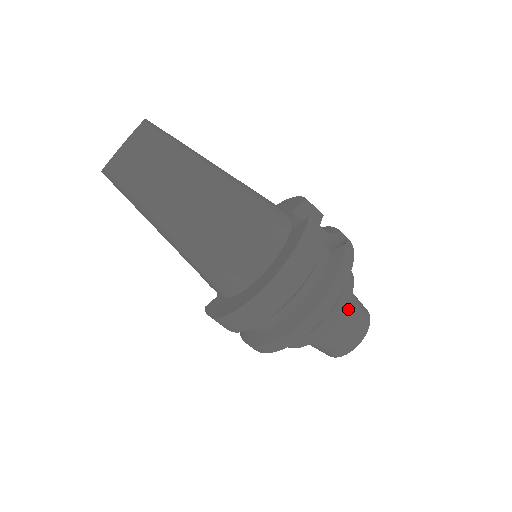
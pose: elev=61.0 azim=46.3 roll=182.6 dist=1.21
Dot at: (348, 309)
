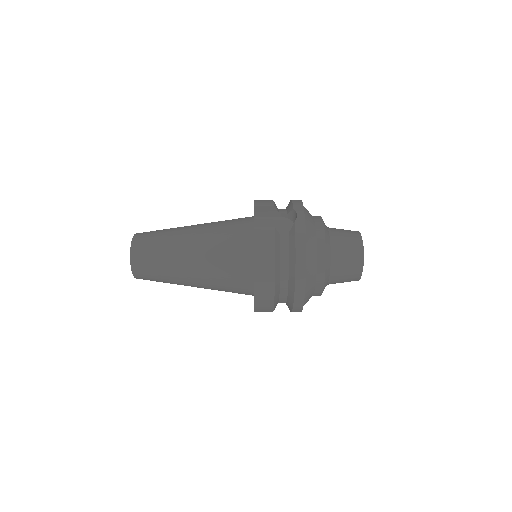
Dot at: (335, 253)
